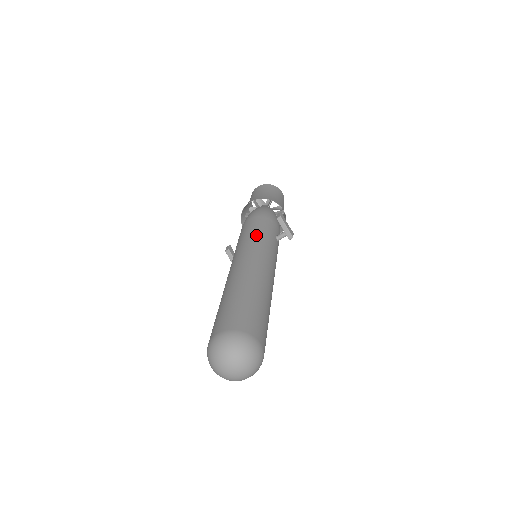
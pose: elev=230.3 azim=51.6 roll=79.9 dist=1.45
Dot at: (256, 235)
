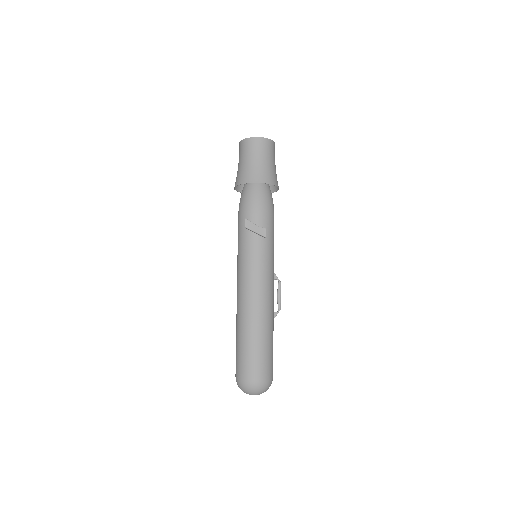
Dot at: (240, 251)
